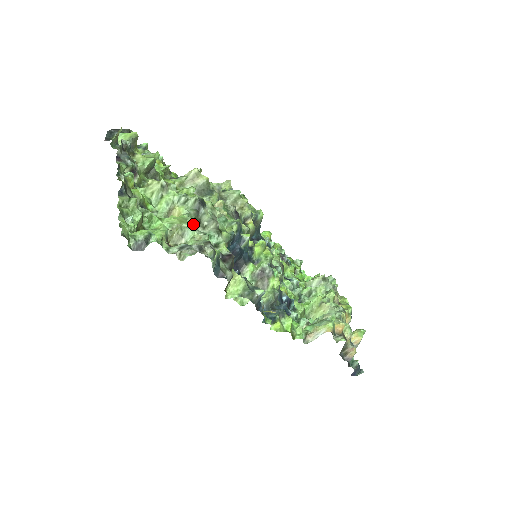
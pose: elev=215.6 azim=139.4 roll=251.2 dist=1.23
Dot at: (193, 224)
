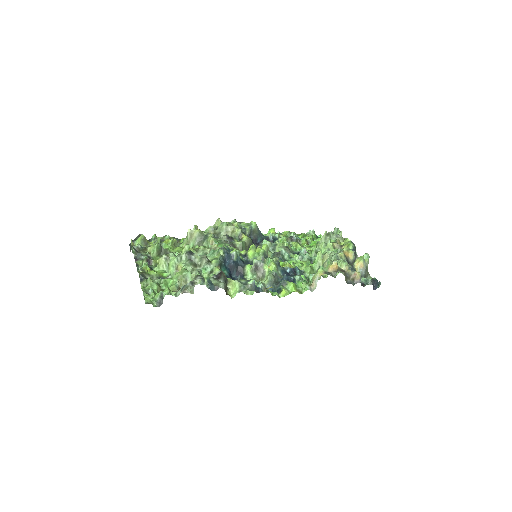
Dot at: (191, 269)
